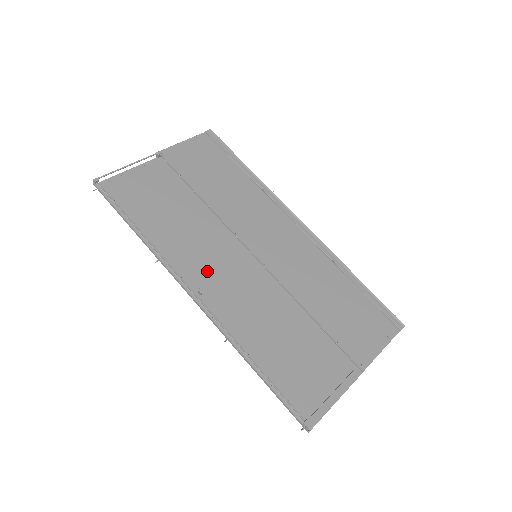
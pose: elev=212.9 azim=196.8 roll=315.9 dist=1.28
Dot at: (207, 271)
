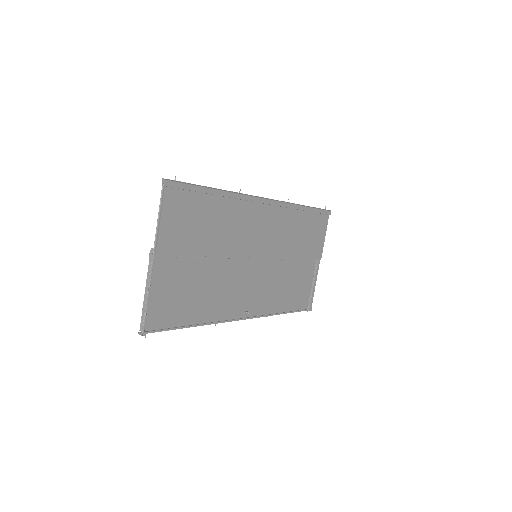
Dot at: (240, 297)
